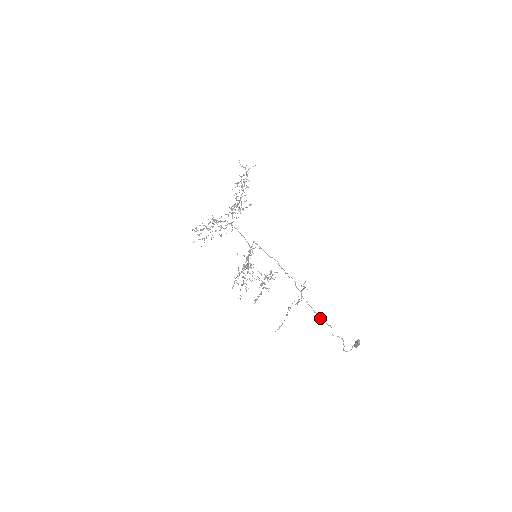
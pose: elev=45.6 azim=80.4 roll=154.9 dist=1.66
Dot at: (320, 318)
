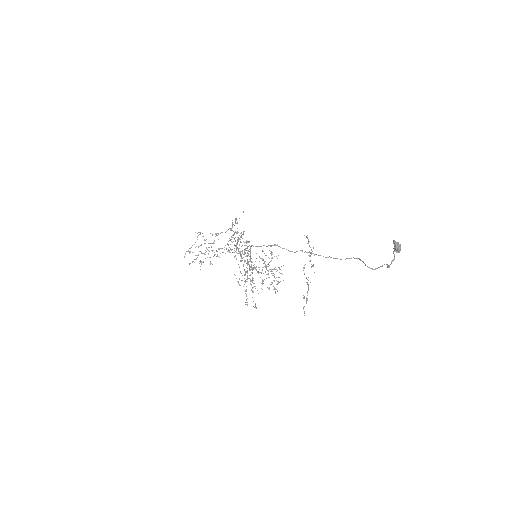
Dot at: occluded
